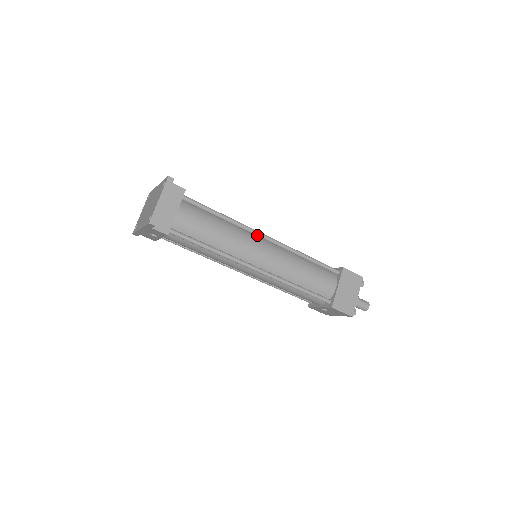
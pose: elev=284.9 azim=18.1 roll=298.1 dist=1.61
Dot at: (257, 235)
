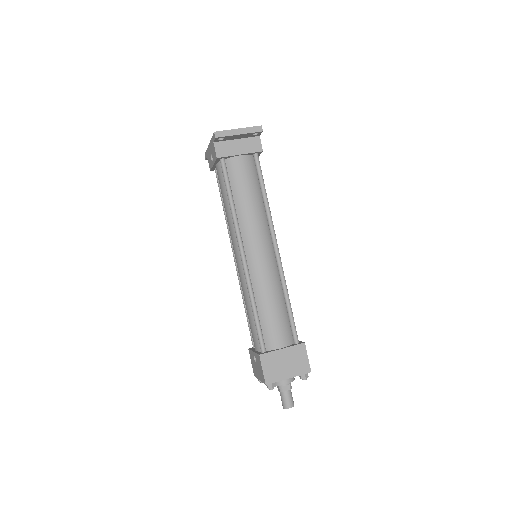
Dot at: (272, 237)
